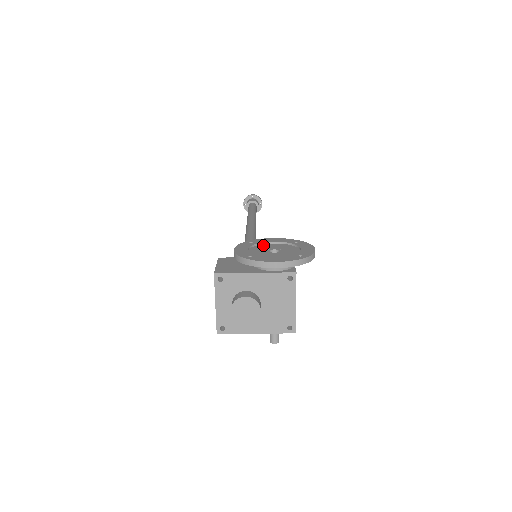
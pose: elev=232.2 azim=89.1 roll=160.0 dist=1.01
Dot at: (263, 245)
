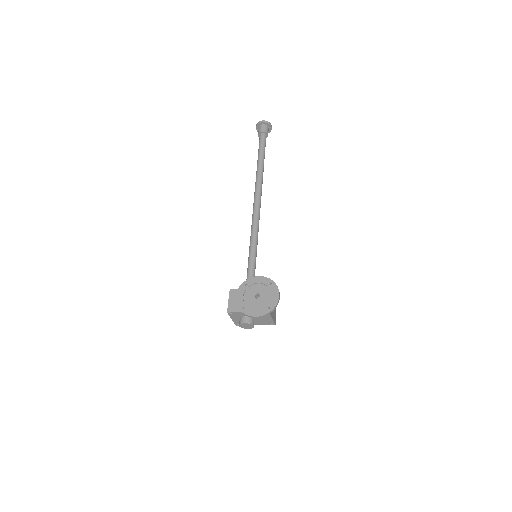
Dot at: (252, 287)
